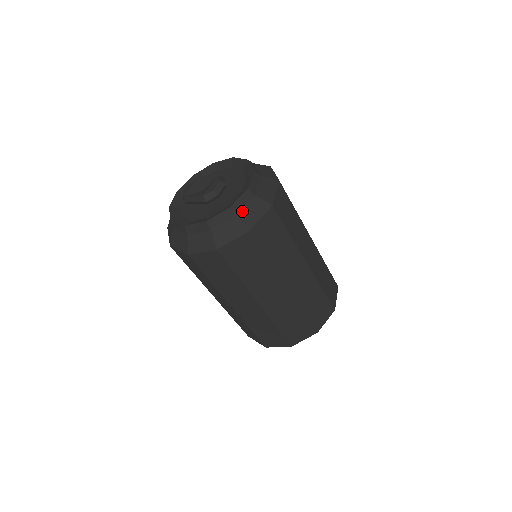
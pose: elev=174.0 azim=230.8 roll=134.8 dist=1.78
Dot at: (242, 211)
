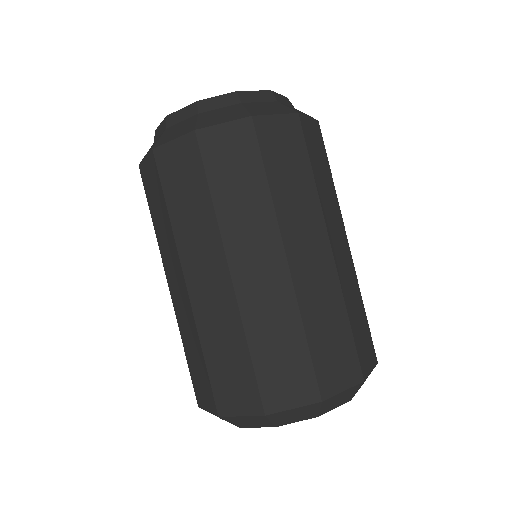
Dot at: (284, 104)
